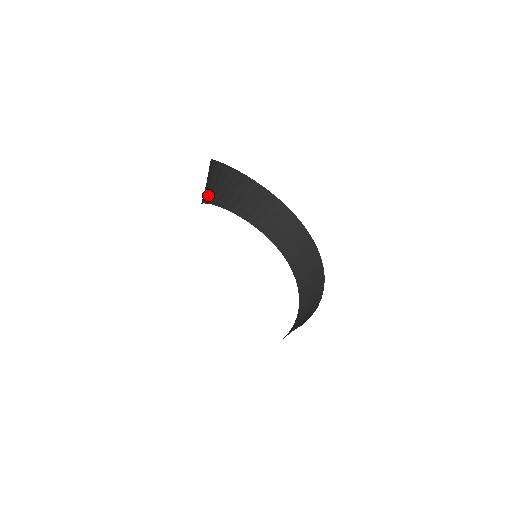
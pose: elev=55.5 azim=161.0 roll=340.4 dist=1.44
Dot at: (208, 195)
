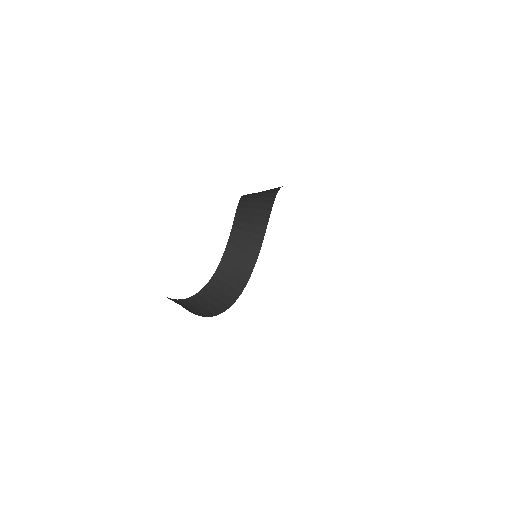
Dot at: occluded
